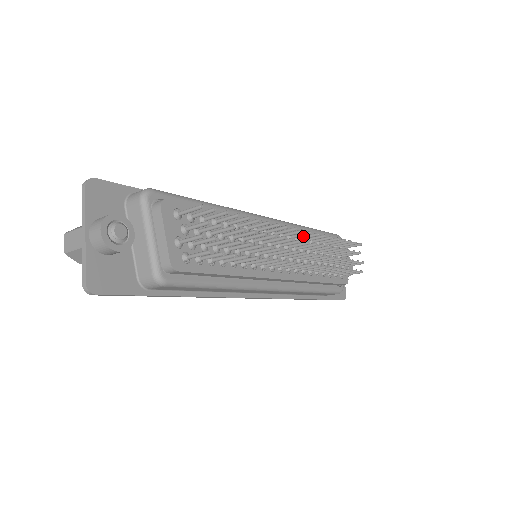
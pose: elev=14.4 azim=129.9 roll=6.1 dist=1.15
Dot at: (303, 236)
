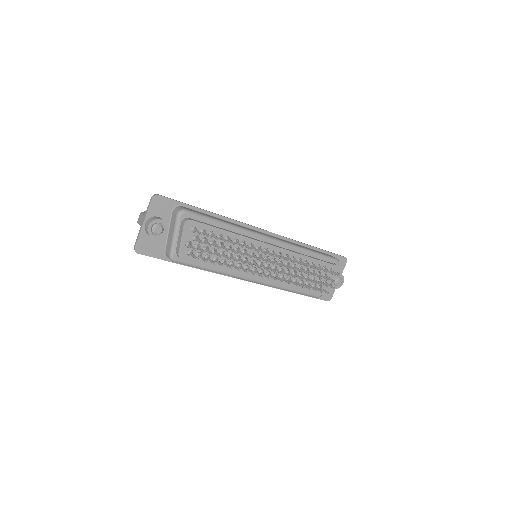
Dot at: (289, 258)
